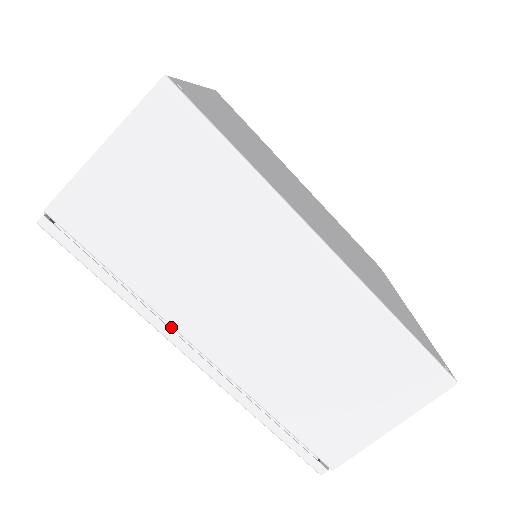
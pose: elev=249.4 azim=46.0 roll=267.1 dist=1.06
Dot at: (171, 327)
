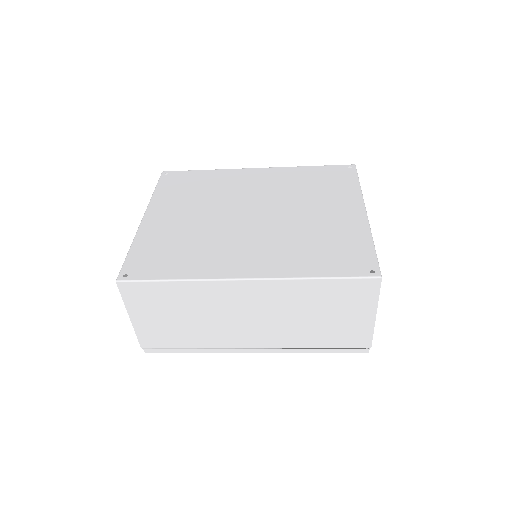
Dot at: occluded
